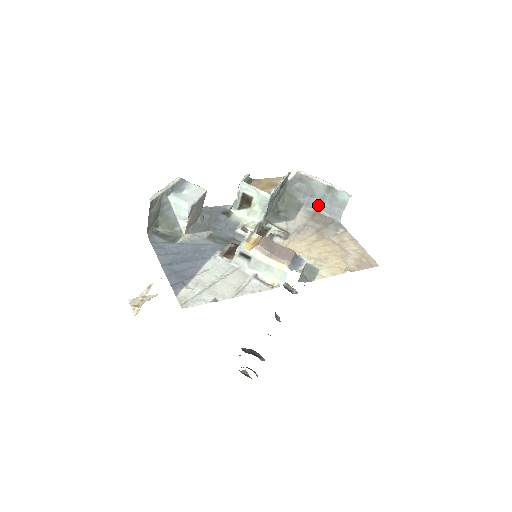
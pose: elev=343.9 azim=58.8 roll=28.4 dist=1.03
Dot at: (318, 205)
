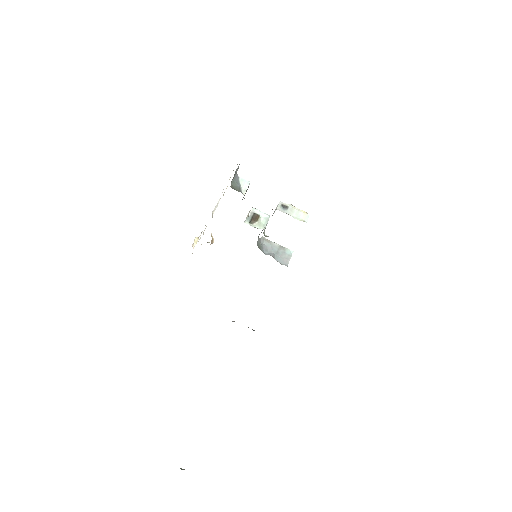
Dot at: (274, 257)
